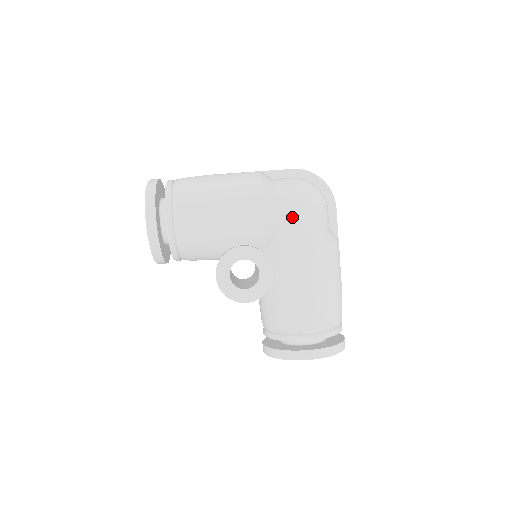
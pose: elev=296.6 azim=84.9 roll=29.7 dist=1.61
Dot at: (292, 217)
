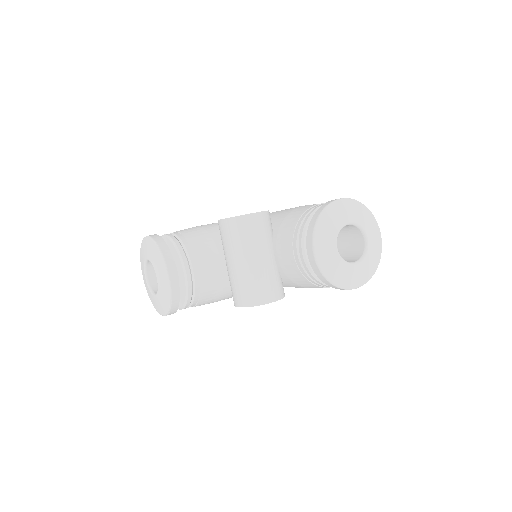
Dot at: occluded
